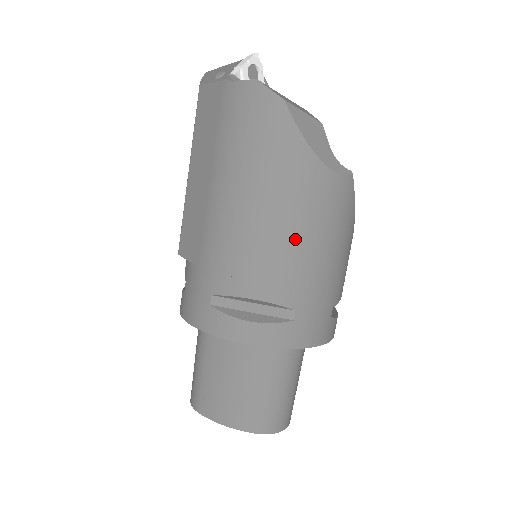
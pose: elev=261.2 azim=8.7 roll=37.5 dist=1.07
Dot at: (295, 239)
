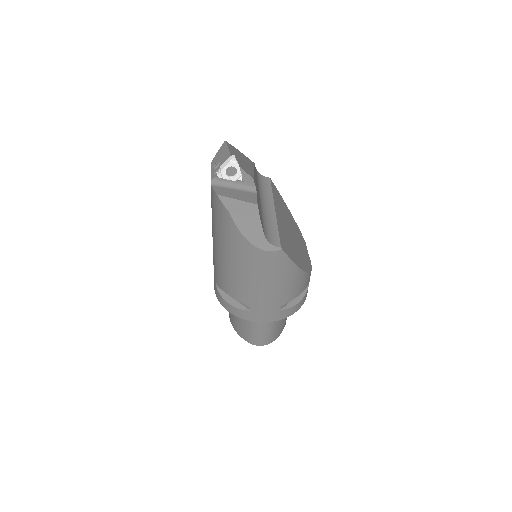
Dot at: (244, 278)
